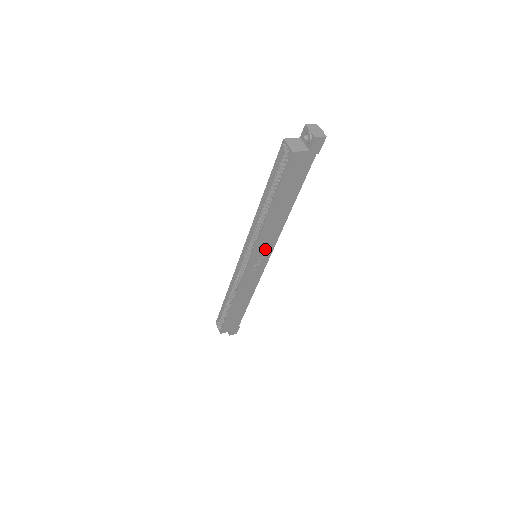
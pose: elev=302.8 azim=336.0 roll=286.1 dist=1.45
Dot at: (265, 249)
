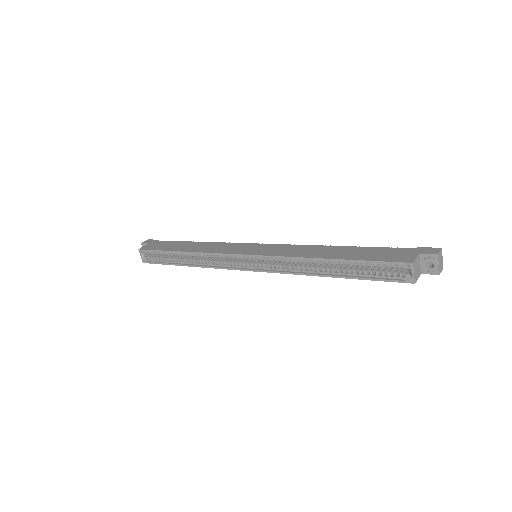
Dot at: occluded
